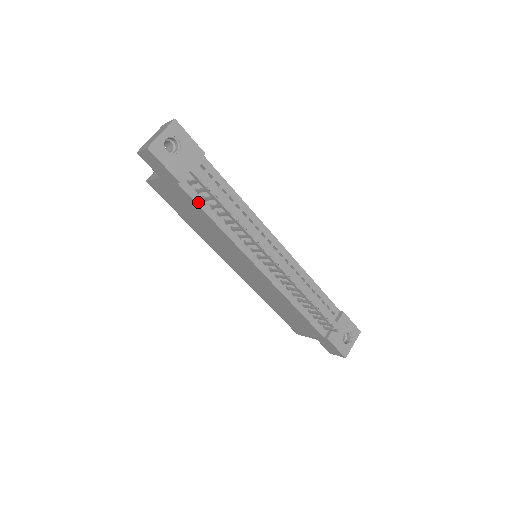
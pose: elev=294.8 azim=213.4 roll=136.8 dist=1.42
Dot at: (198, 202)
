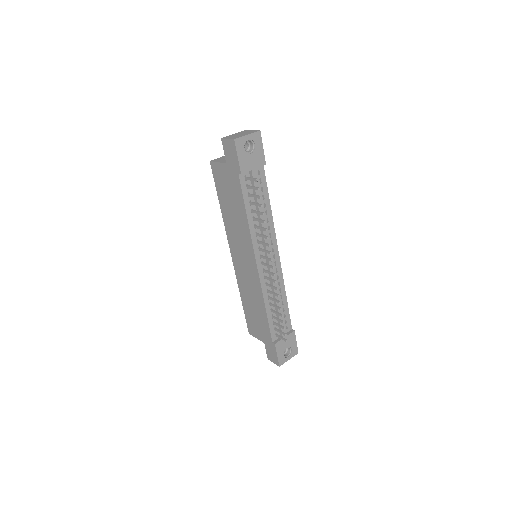
Dot at: (244, 194)
